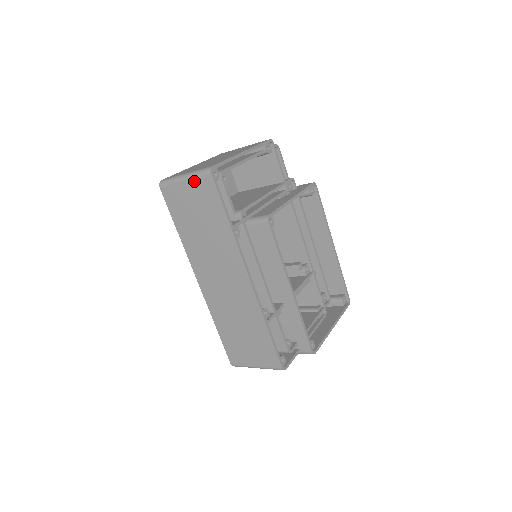
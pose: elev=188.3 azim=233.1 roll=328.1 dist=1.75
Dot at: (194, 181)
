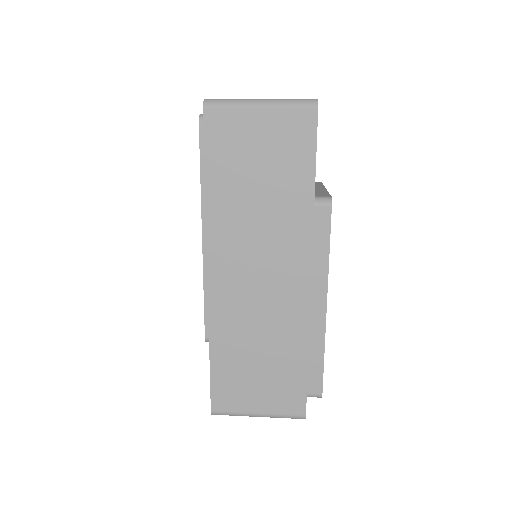
Dot at: (280, 112)
